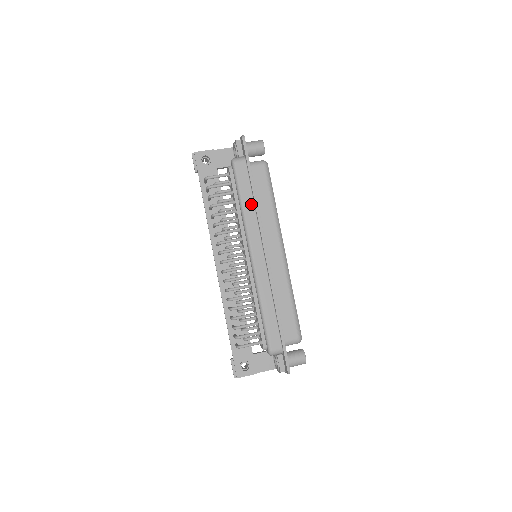
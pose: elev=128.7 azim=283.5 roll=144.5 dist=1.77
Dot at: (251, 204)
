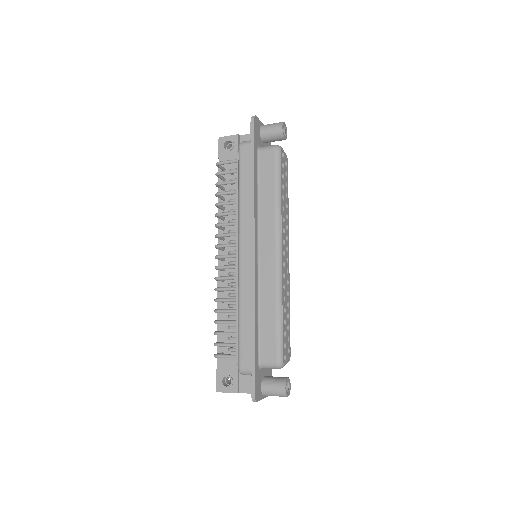
Dot at: (249, 194)
